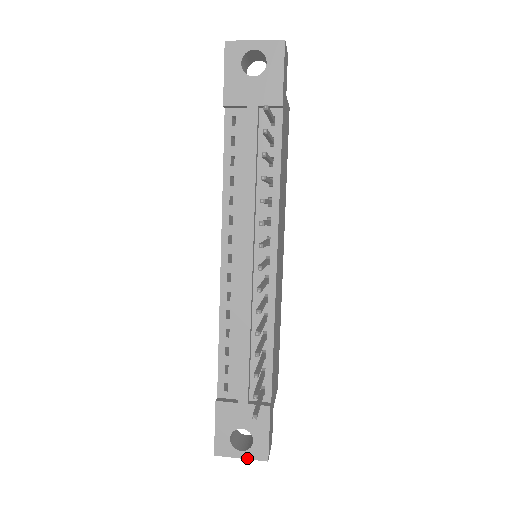
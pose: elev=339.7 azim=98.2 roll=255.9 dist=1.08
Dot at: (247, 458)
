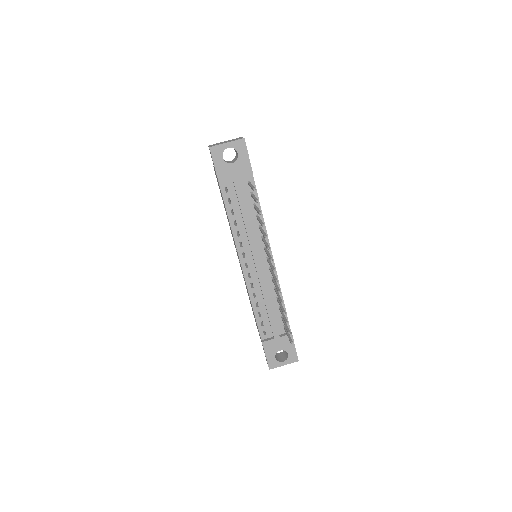
Dot at: occluded
